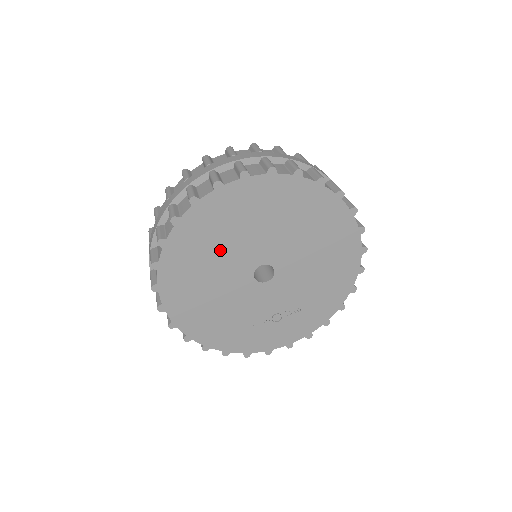
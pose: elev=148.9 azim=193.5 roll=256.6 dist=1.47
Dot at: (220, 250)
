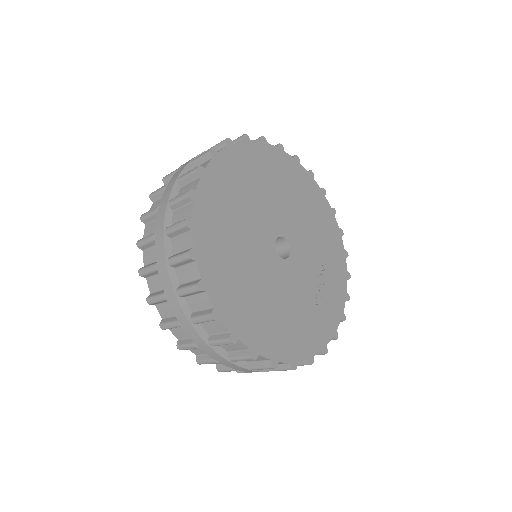
Dot at: (242, 254)
